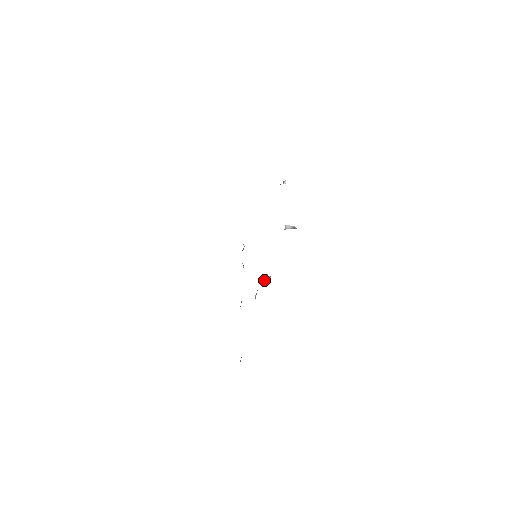
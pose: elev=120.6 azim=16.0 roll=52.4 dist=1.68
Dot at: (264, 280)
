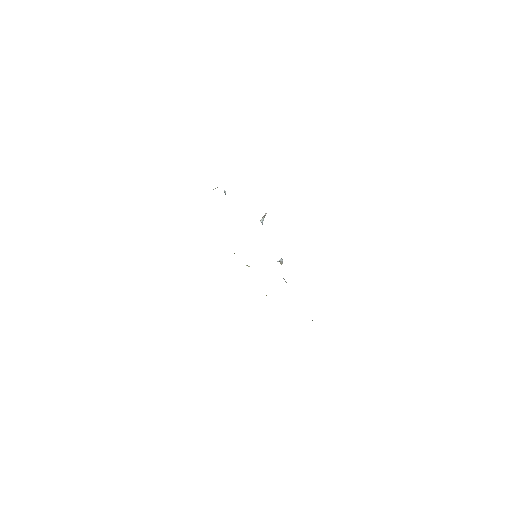
Dot at: occluded
